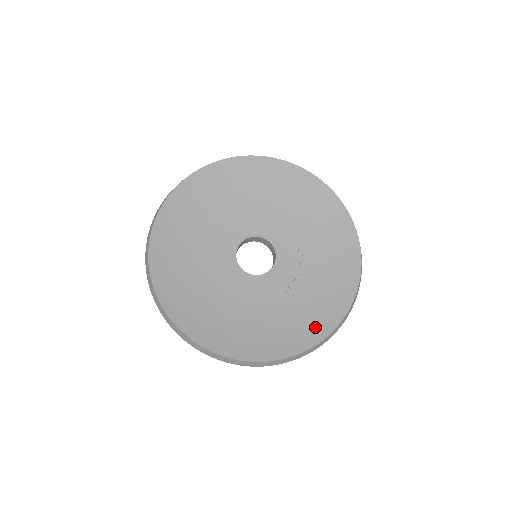
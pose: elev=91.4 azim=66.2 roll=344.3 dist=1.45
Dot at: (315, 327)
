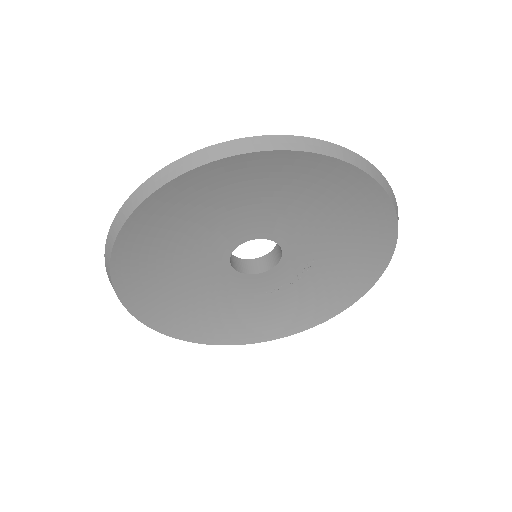
Dot at: (282, 326)
